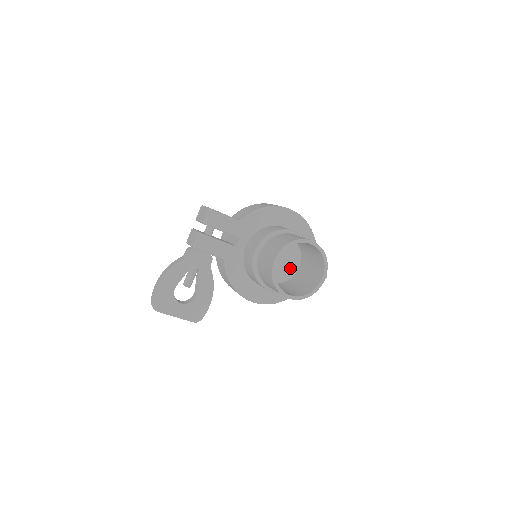
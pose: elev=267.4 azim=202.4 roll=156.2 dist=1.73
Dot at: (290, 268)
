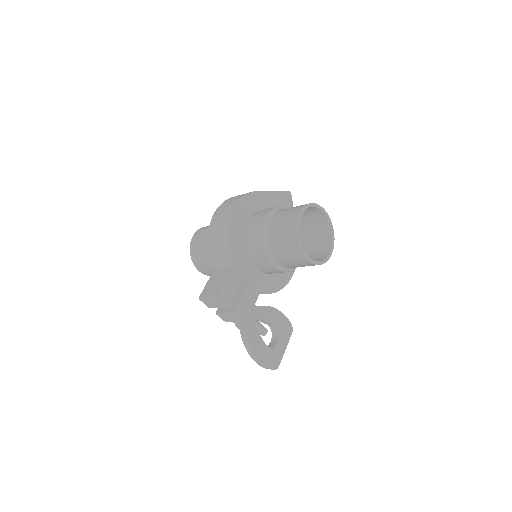
Dot at: occluded
